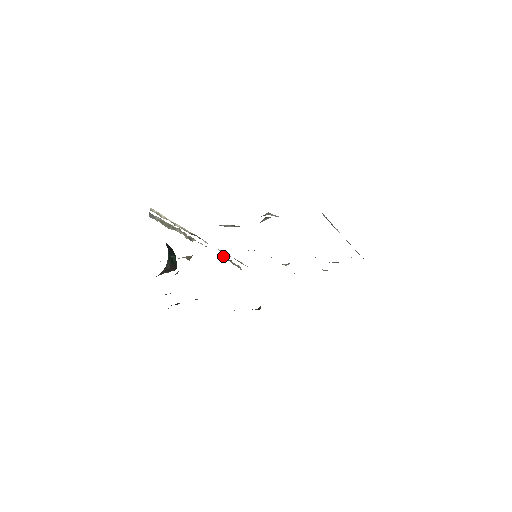
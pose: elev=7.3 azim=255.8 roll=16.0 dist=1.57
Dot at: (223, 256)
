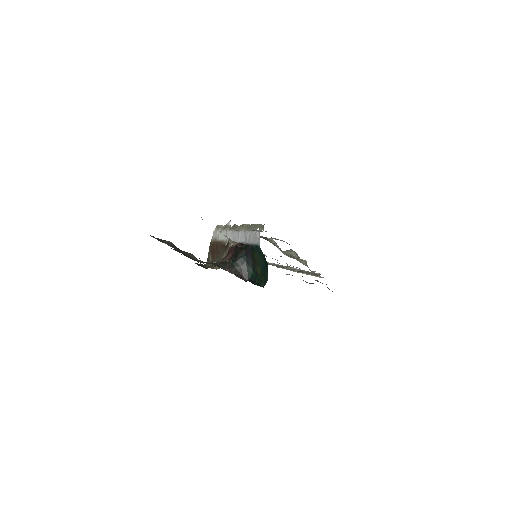
Dot at: (227, 225)
